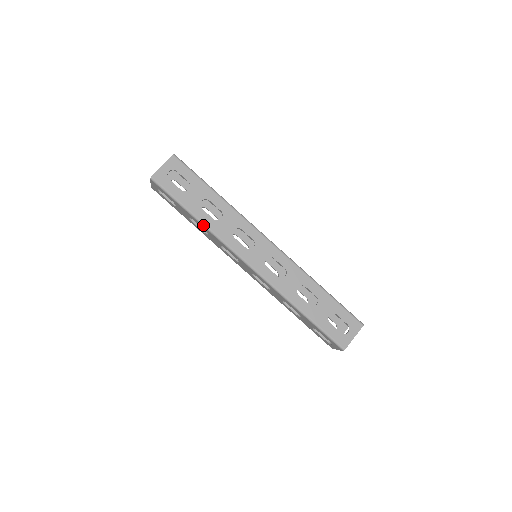
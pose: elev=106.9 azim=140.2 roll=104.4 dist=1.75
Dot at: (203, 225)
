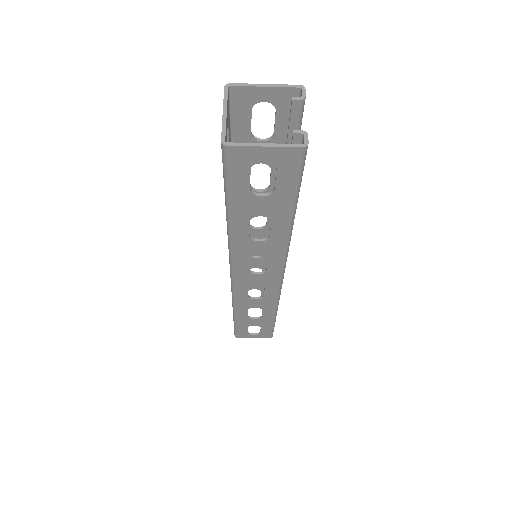
Dot at: (228, 231)
